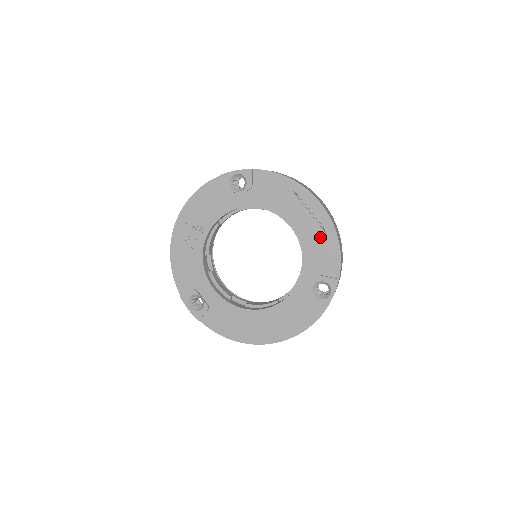
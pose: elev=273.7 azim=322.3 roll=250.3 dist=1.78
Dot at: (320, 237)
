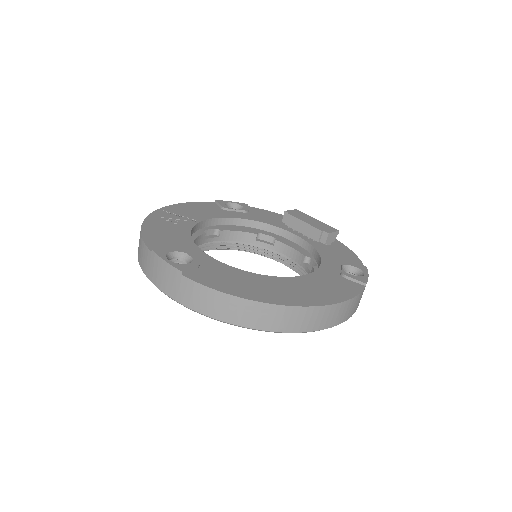
Dot at: (330, 244)
